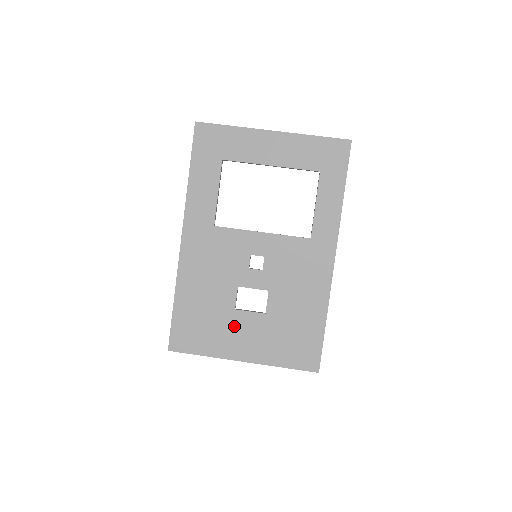
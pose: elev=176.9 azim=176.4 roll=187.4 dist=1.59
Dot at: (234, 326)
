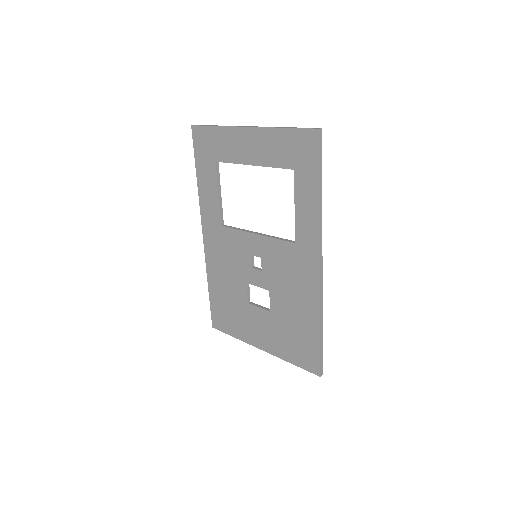
Dot at: (250, 317)
